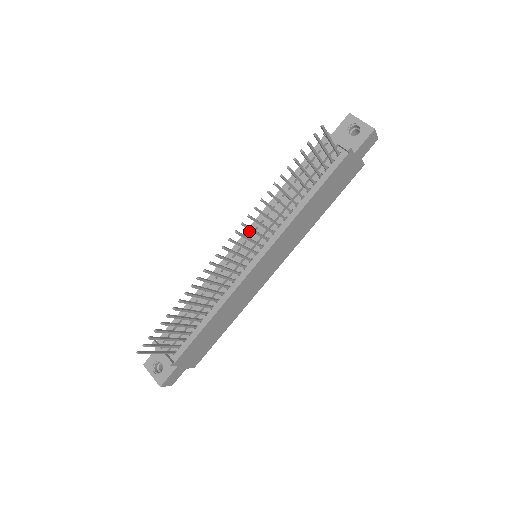
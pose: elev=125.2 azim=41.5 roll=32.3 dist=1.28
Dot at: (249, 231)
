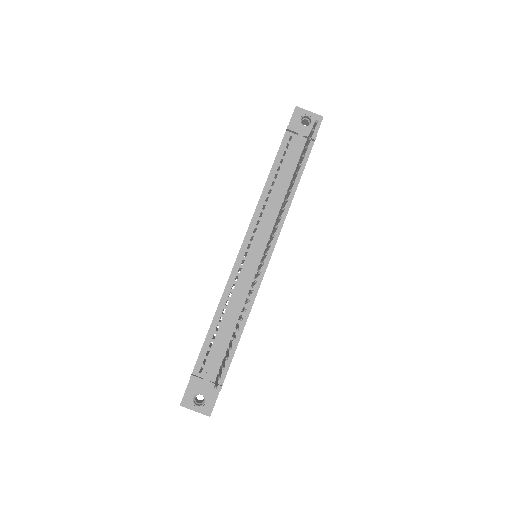
Dot at: (249, 234)
